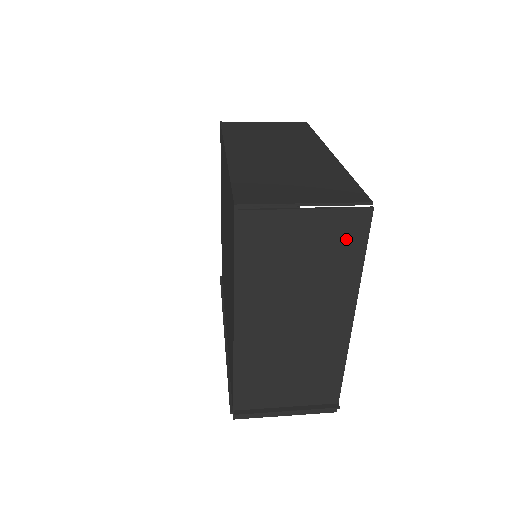
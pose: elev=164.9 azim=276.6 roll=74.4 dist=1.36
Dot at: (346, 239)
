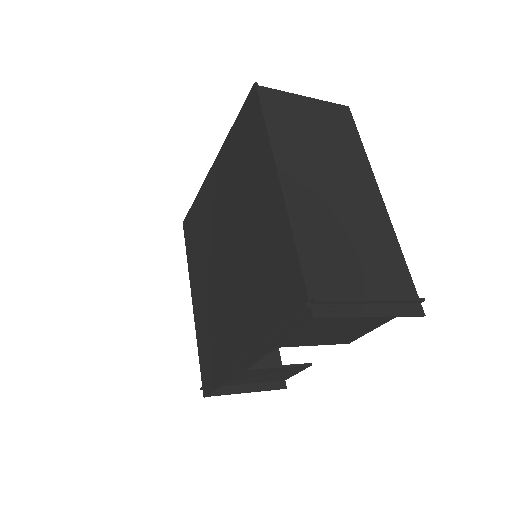
Dot at: (341, 123)
